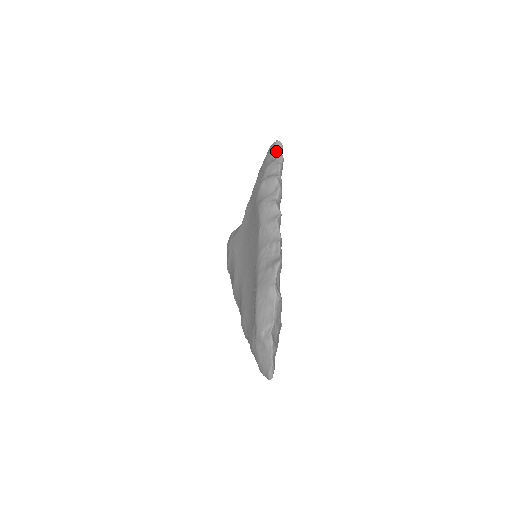
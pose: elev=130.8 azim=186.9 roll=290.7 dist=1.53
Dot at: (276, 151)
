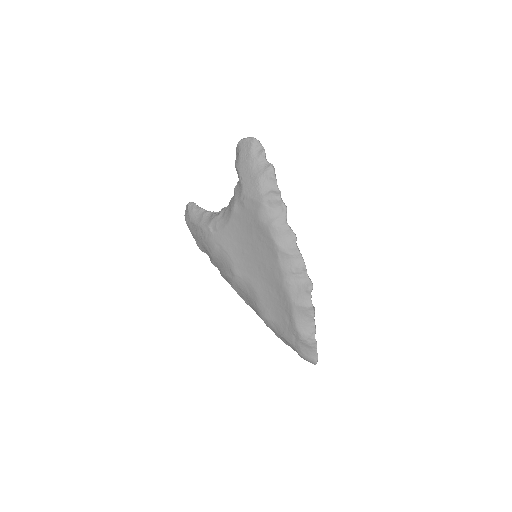
Dot at: (260, 155)
